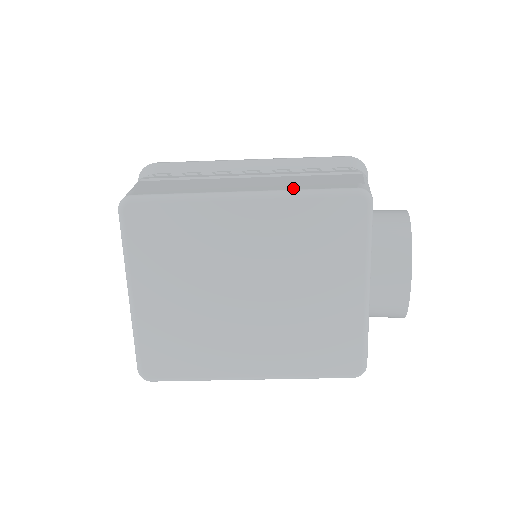
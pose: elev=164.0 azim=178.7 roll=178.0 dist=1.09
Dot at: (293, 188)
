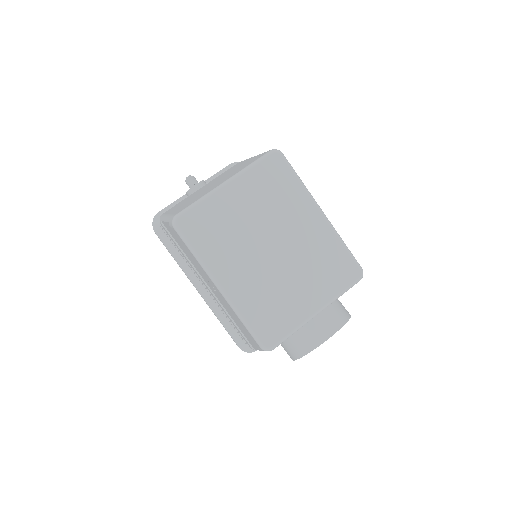
Dot at: occluded
